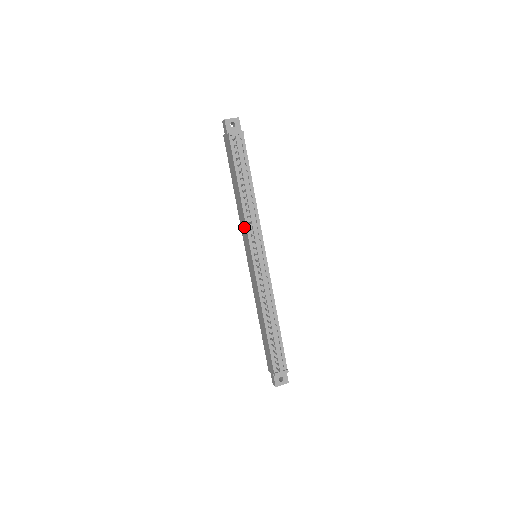
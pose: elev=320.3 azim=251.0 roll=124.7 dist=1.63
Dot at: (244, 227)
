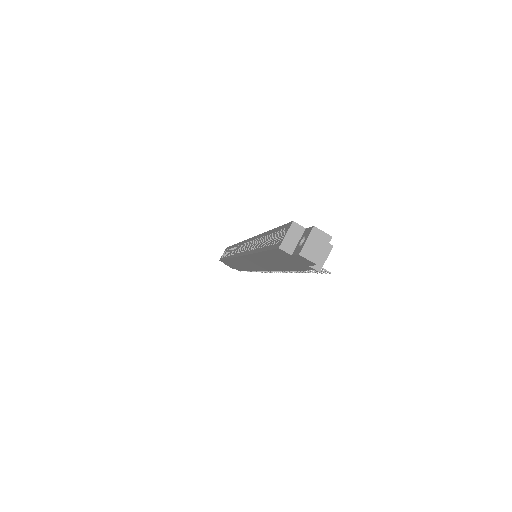
Dot at: (264, 266)
